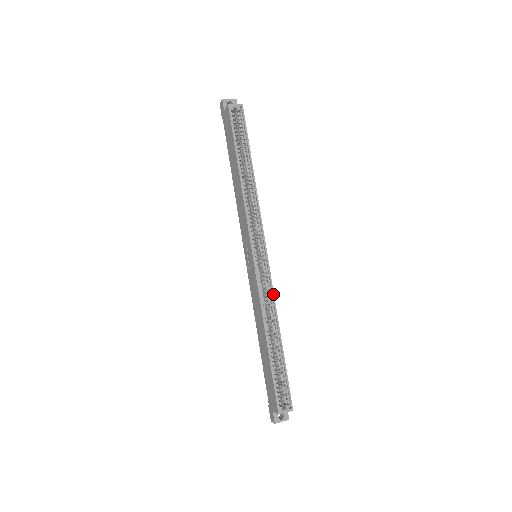
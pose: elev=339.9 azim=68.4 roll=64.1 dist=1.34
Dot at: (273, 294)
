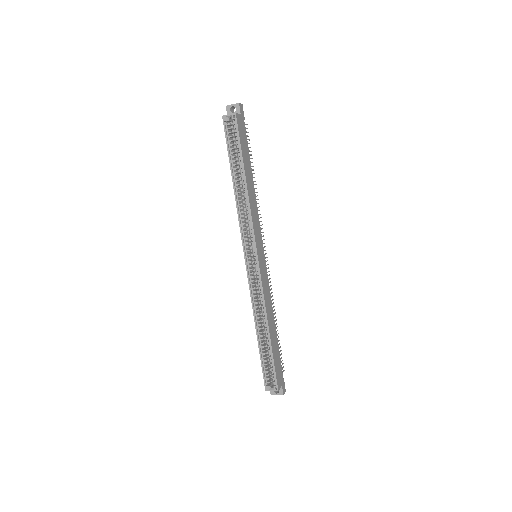
Dot at: (263, 294)
